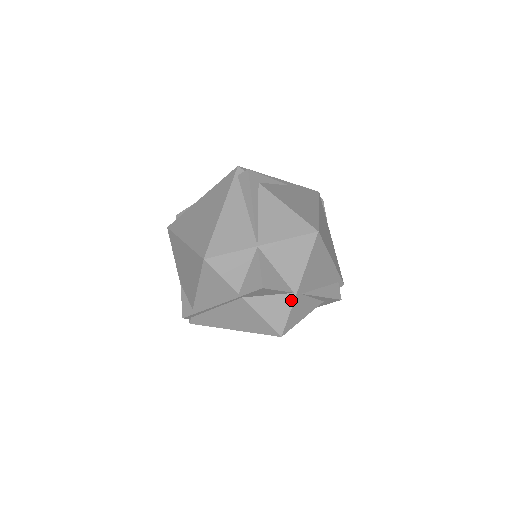
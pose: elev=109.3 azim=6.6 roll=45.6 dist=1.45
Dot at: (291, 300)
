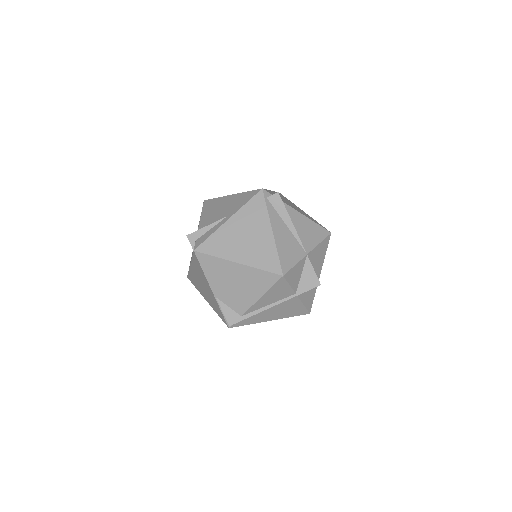
Dot at: occluded
